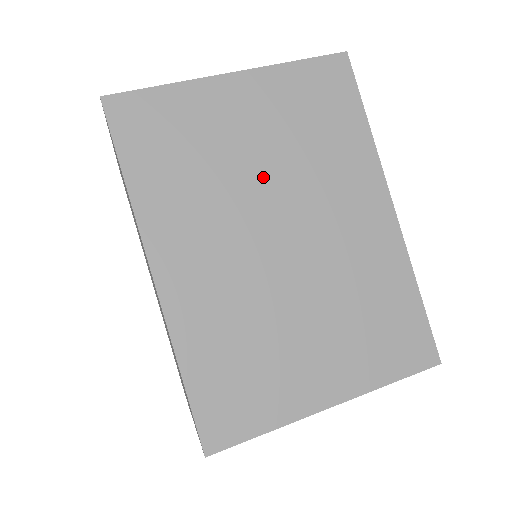
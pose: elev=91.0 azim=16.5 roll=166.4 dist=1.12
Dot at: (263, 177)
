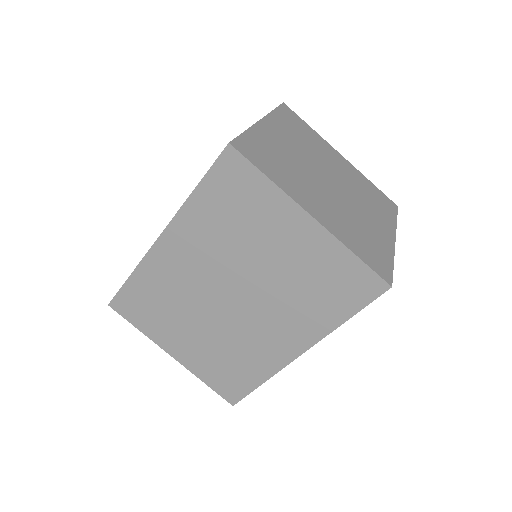
Dot at: occluded
